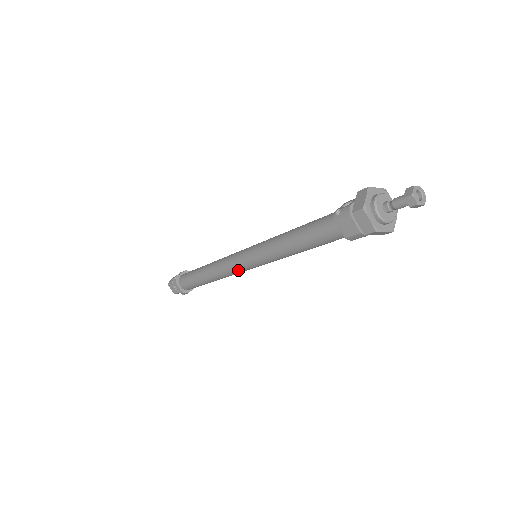
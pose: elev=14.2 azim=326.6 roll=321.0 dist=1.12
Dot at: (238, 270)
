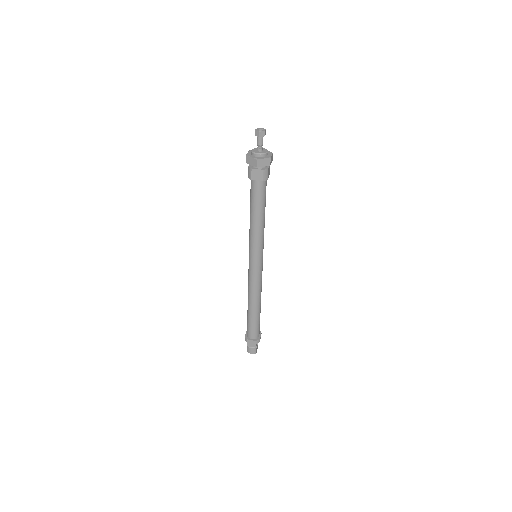
Dot at: (249, 272)
